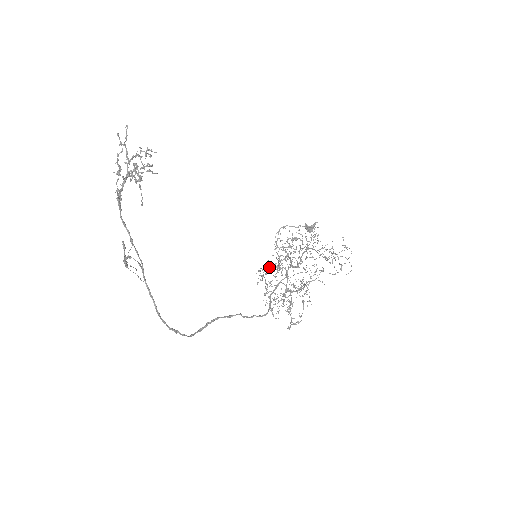
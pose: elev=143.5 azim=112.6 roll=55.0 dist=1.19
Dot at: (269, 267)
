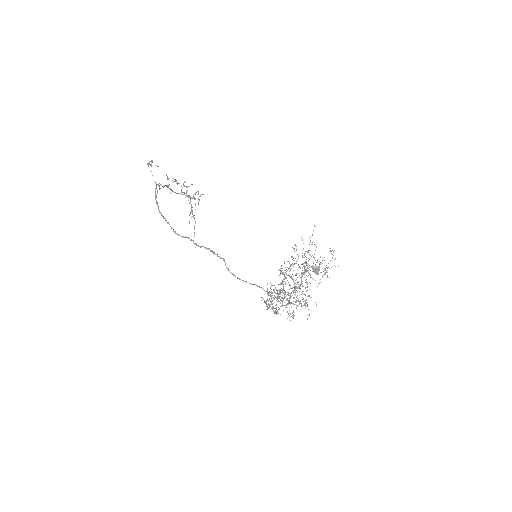
Dot at: (281, 301)
